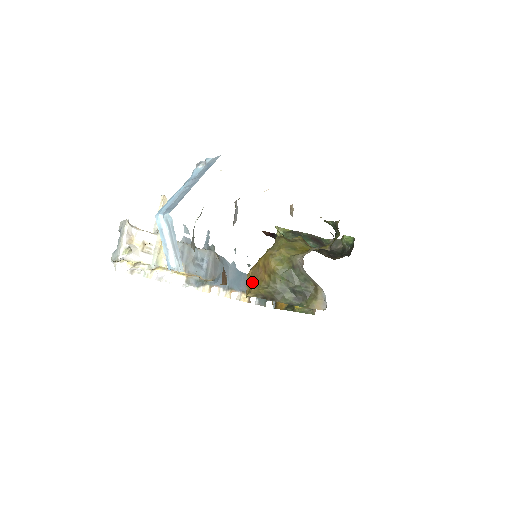
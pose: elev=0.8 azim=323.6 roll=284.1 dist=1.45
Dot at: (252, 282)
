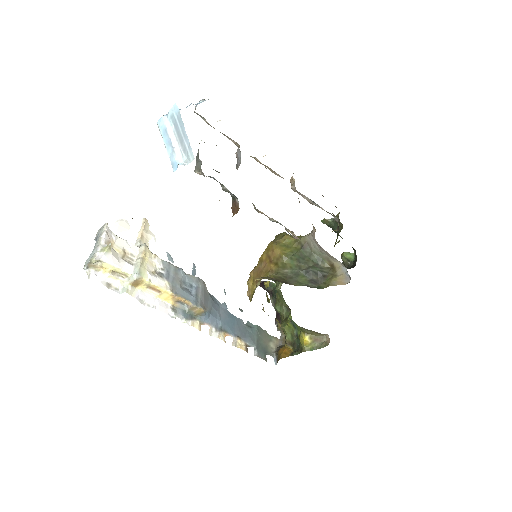
Dot at: (256, 280)
